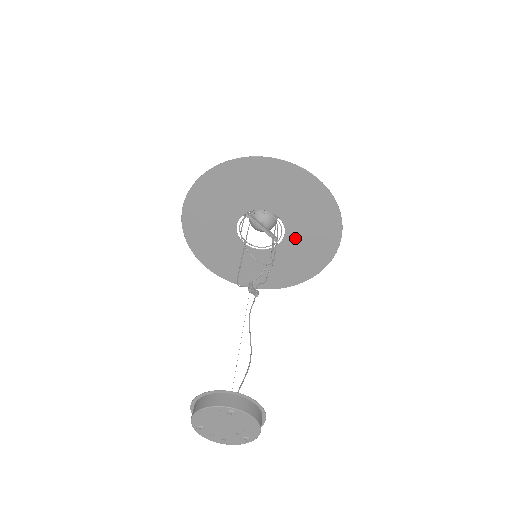
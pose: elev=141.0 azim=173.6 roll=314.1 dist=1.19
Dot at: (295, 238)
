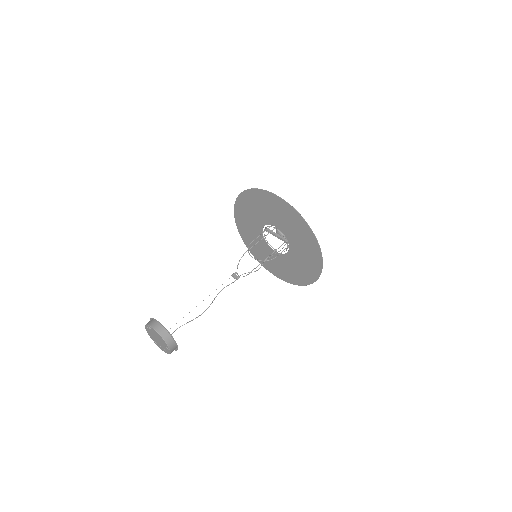
Dot at: (292, 239)
